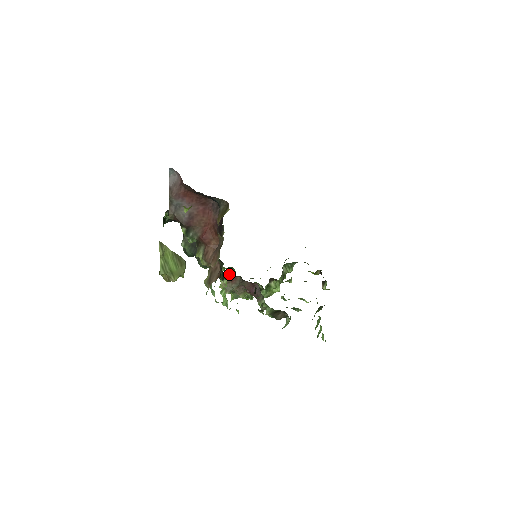
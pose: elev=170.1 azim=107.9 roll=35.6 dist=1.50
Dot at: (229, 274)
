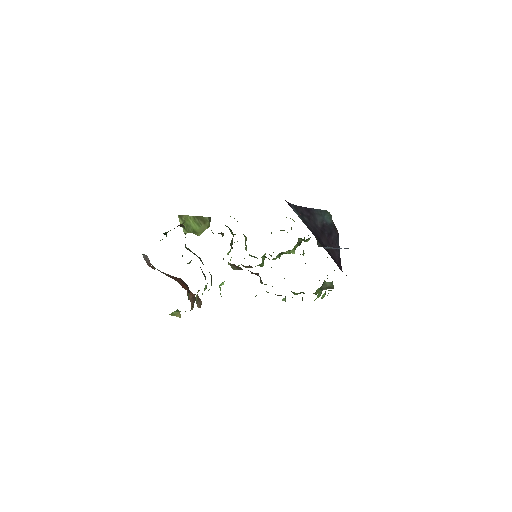
Dot at: (232, 264)
